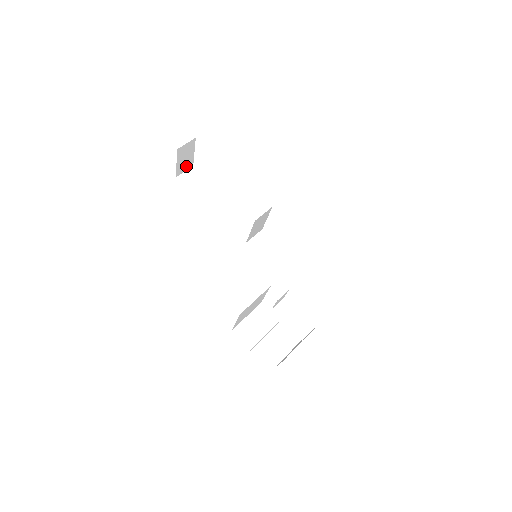
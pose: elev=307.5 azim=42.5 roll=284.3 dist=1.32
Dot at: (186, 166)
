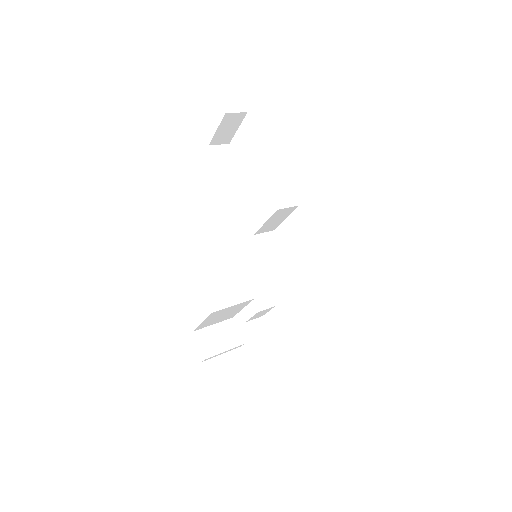
Dot at: (223, 139)
